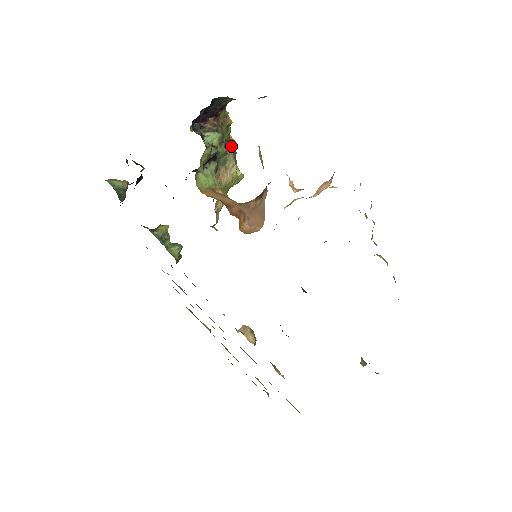
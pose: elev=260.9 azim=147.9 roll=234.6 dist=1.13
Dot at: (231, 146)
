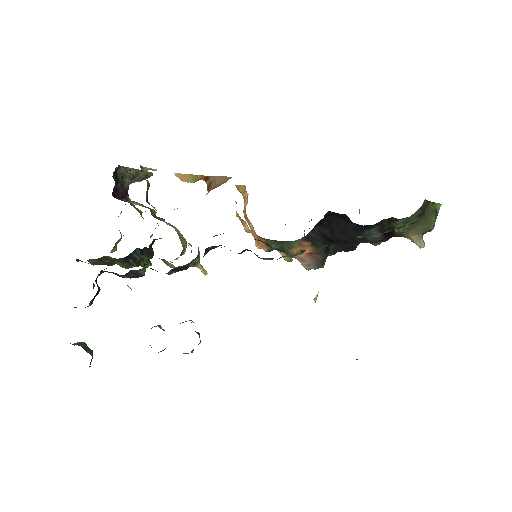
Dot at: occluded
